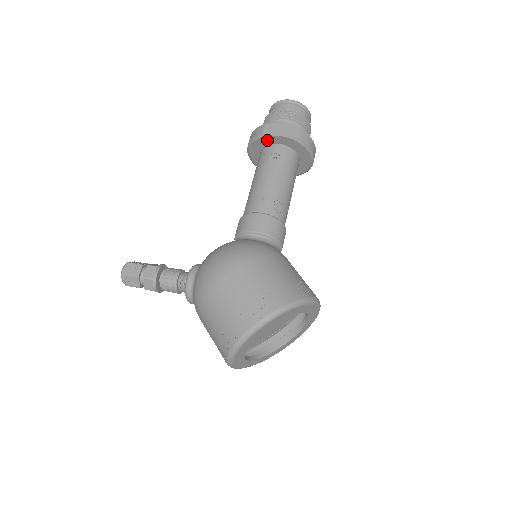
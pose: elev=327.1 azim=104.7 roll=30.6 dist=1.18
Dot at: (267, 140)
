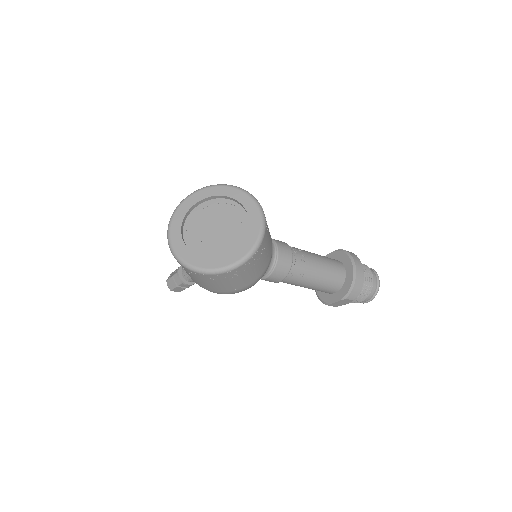
Dot at: occluded
